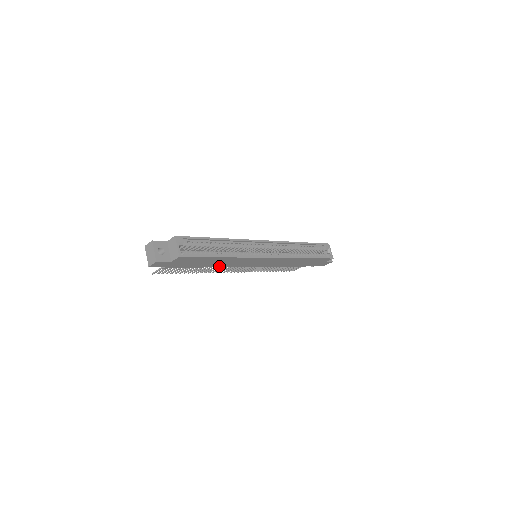
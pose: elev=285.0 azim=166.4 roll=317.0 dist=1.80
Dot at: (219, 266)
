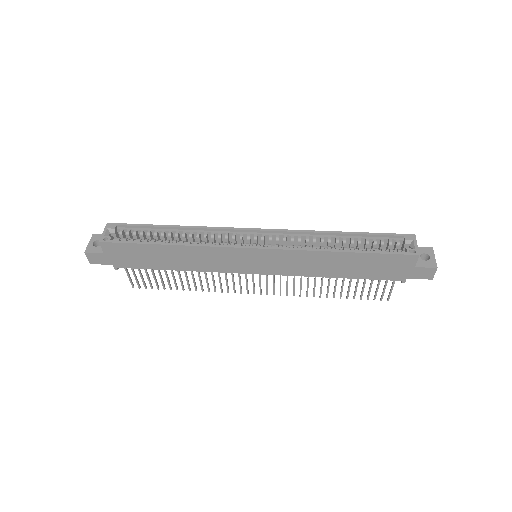
Dot at: (193, 269)
